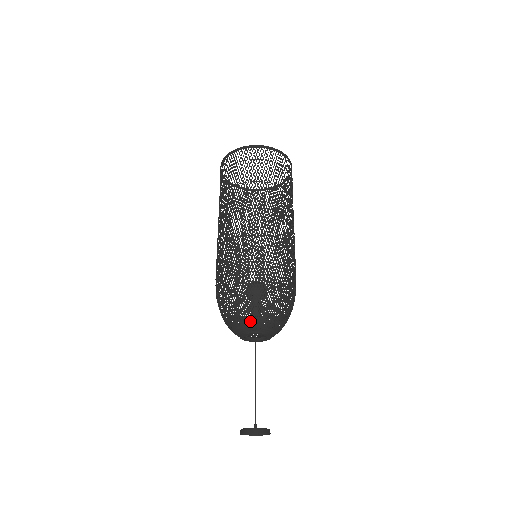
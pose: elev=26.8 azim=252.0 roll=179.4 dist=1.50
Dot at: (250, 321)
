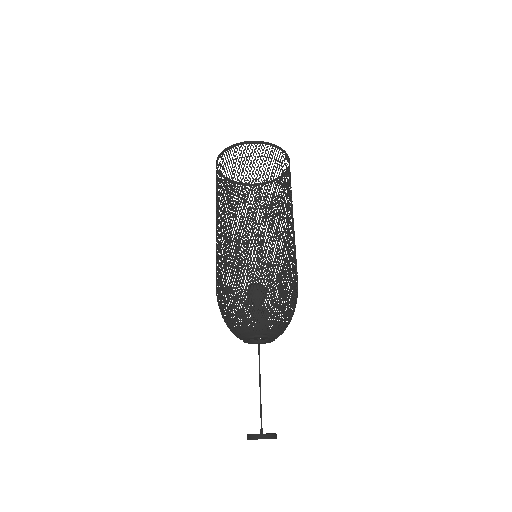
Dot at: (247, 326)
